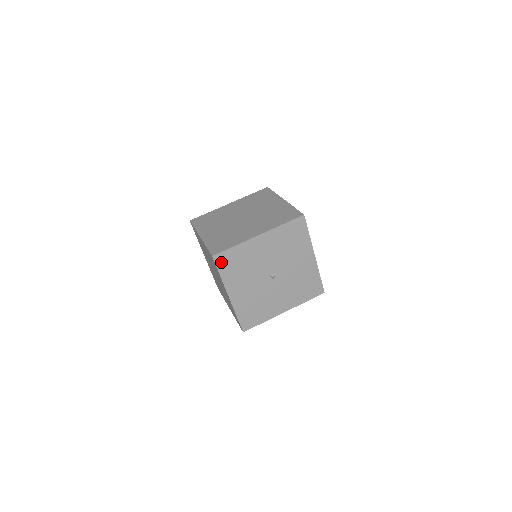
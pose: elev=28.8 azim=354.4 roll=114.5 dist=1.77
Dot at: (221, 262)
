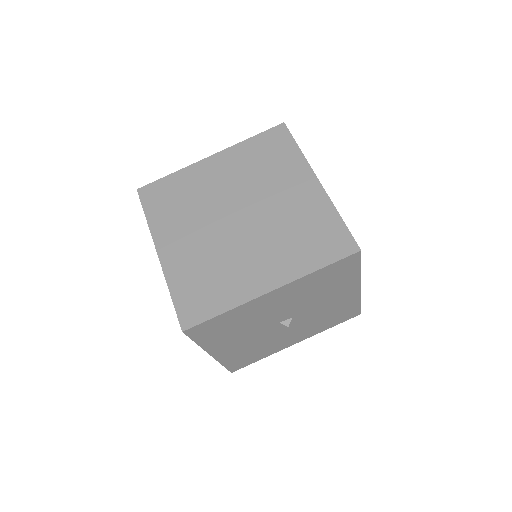
Dot at: (199, 332)
